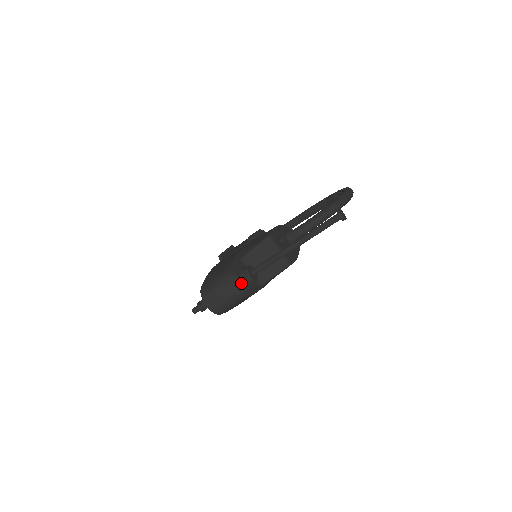
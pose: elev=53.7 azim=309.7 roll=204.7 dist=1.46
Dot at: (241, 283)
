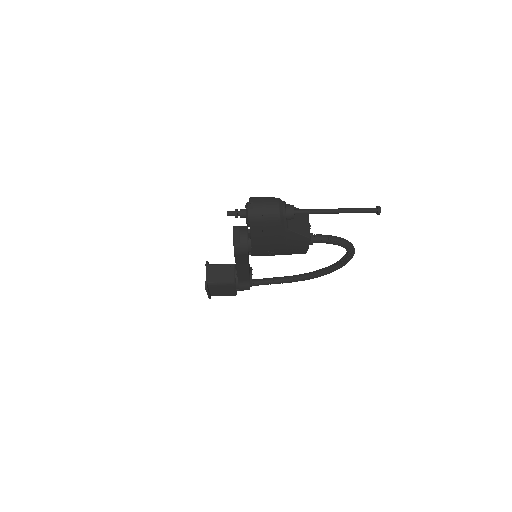
Dot at: (285, 208)
